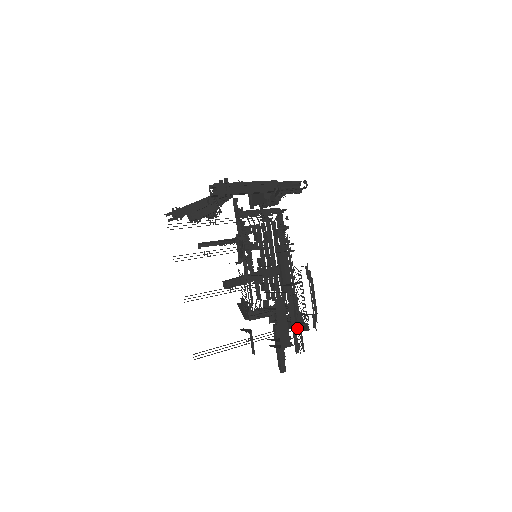
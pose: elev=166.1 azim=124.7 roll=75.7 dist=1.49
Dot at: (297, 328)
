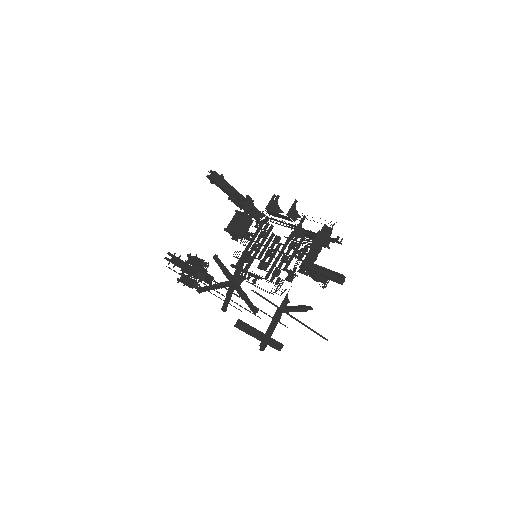
Dot at: occluded
